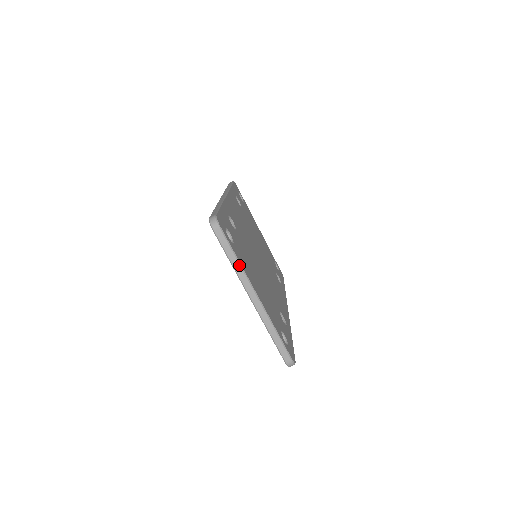
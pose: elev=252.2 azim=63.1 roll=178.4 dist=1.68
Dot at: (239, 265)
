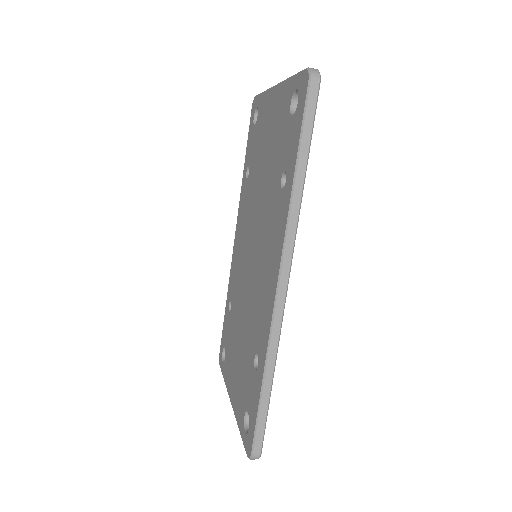
Dot at: occluded
